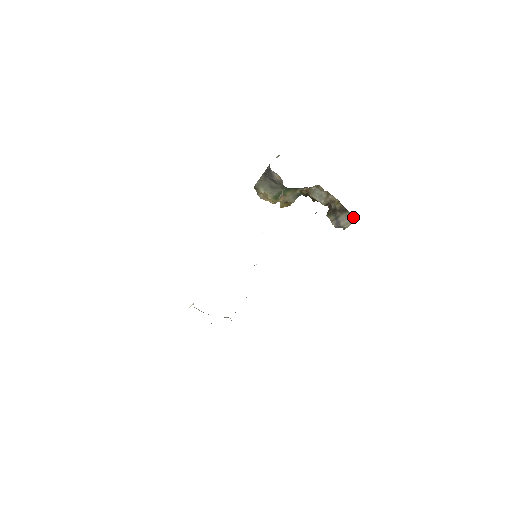
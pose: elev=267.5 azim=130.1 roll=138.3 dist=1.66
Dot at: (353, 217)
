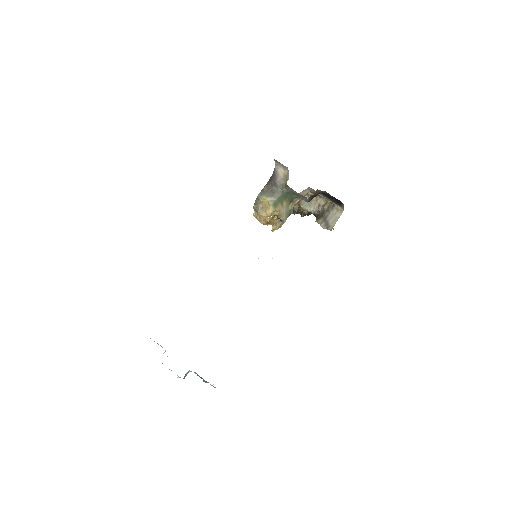
Dot at: (340, 211)
